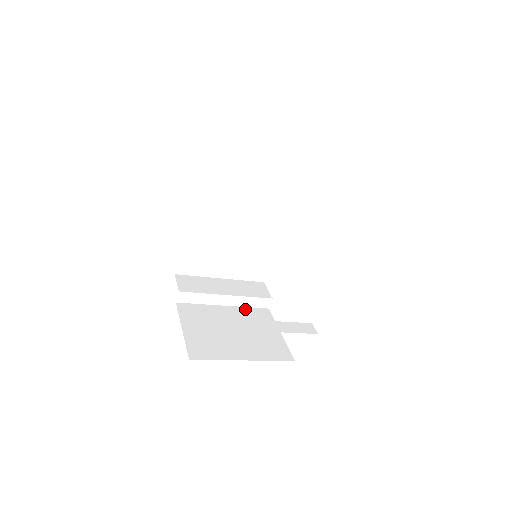
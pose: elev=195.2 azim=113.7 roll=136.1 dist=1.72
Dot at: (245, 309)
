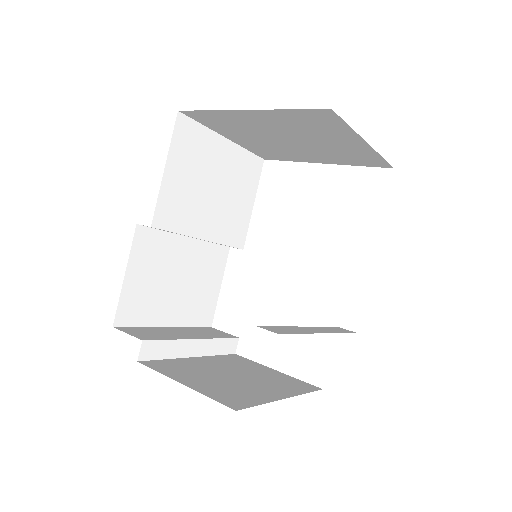
Dot at: (216, 357)
